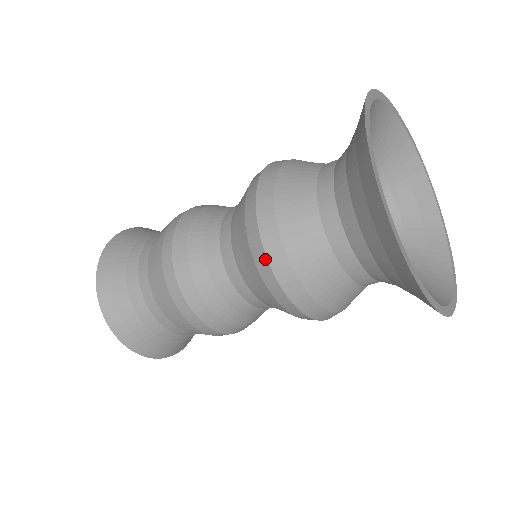
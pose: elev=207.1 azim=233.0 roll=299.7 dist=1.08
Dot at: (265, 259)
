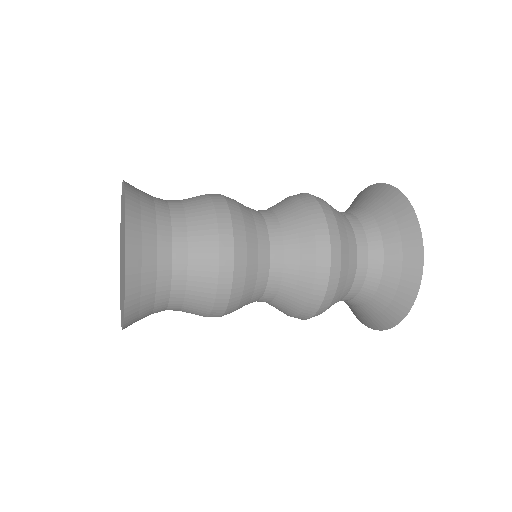
Dot at: (311, 315)
